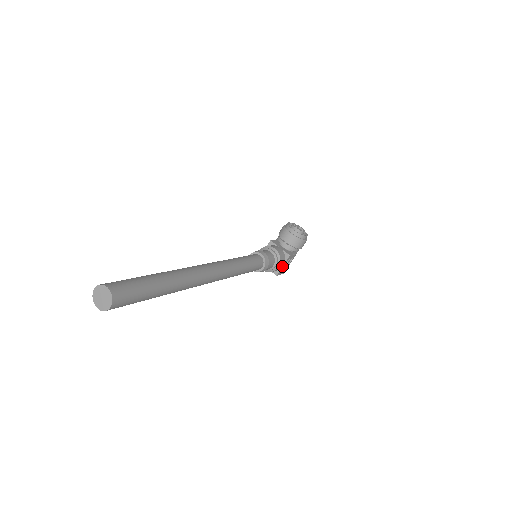
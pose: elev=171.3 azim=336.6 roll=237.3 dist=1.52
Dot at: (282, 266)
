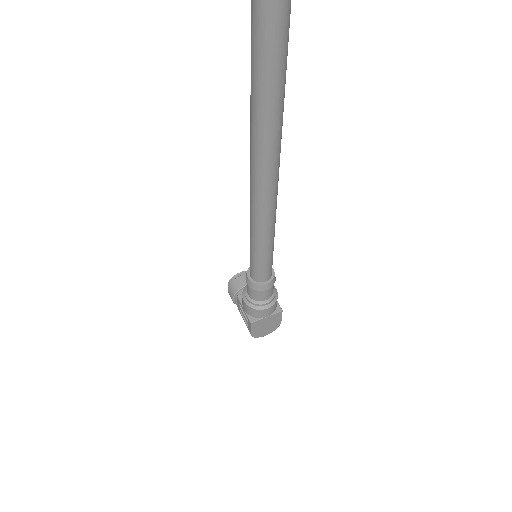
Dot at: occluded
